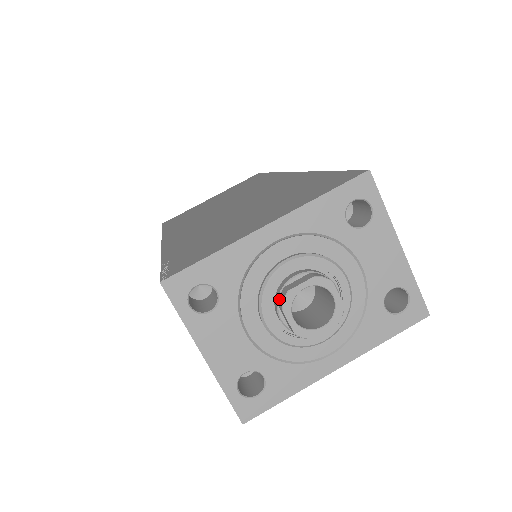
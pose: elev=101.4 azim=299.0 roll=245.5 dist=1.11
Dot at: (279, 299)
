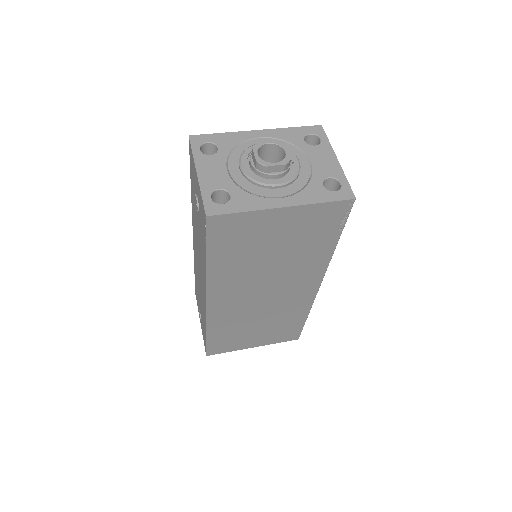
Dot at: occluded
